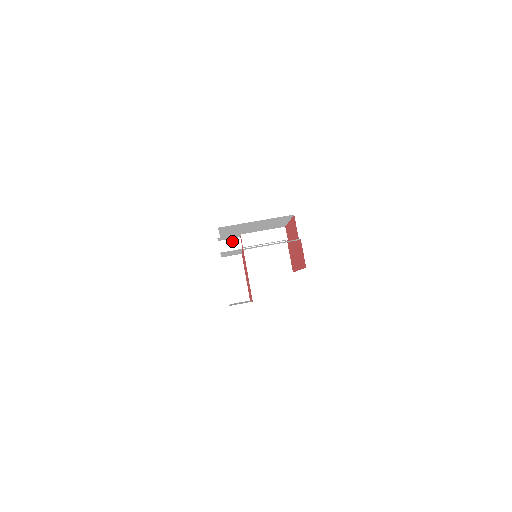
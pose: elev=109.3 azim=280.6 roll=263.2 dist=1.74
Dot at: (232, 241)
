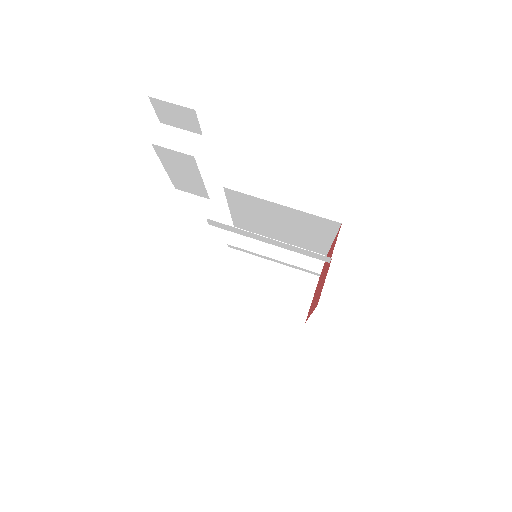
Dot at: (184, 135)
